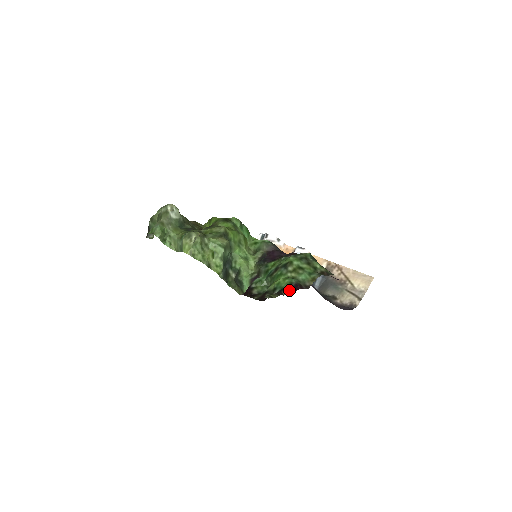
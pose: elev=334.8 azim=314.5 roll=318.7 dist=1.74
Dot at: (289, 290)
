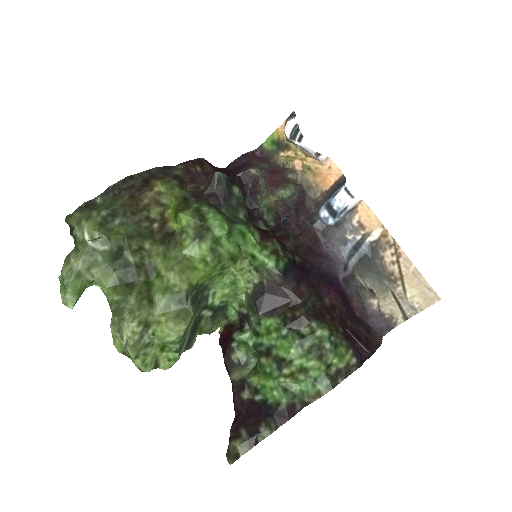
Dot at: (269, 432)
